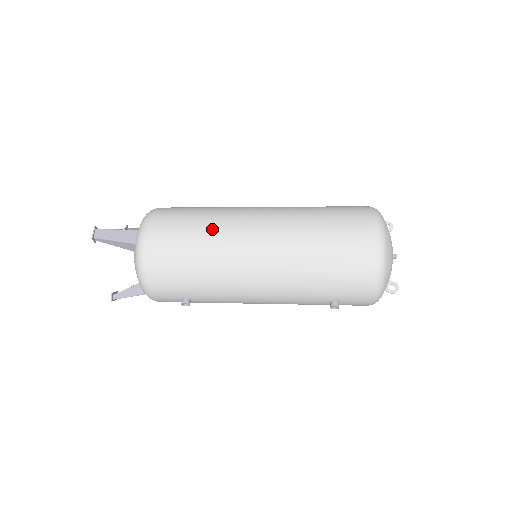
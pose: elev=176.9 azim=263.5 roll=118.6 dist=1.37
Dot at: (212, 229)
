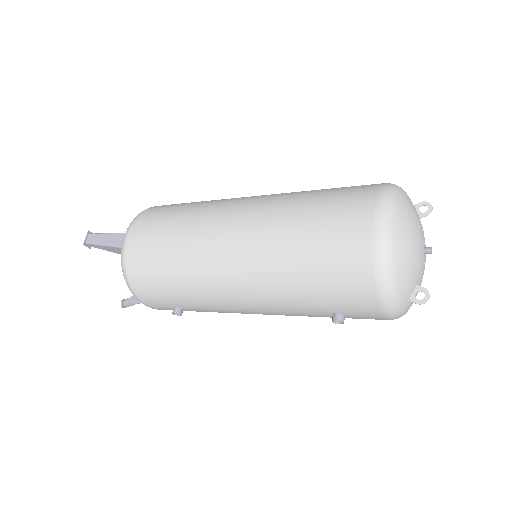
Dot at: (188, 227)
